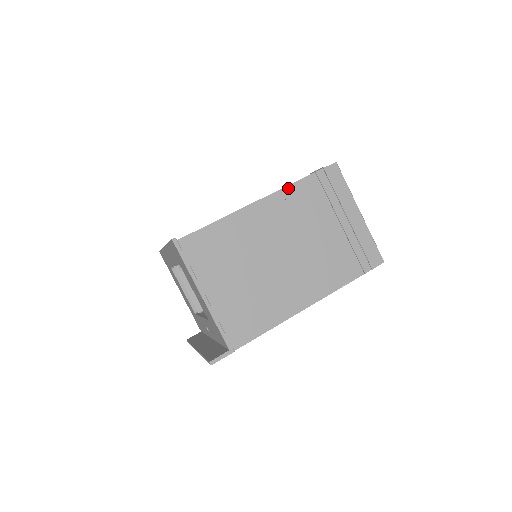
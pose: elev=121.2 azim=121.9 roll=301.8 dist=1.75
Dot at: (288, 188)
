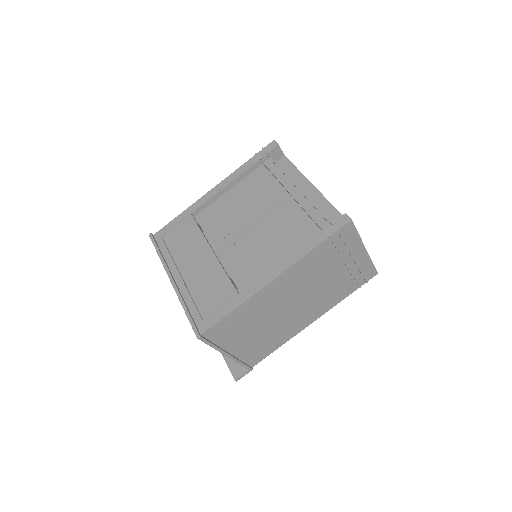
Dot at: (301, 260)
